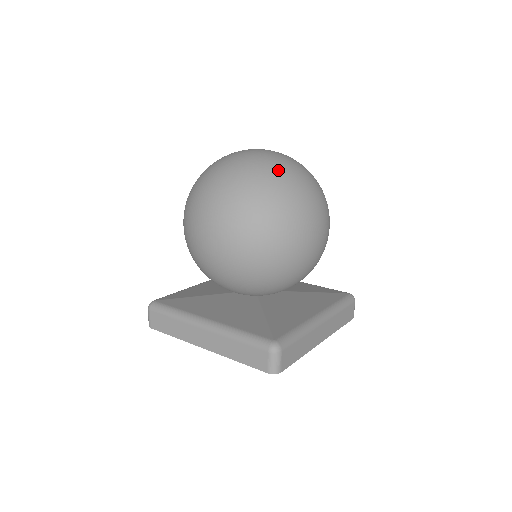
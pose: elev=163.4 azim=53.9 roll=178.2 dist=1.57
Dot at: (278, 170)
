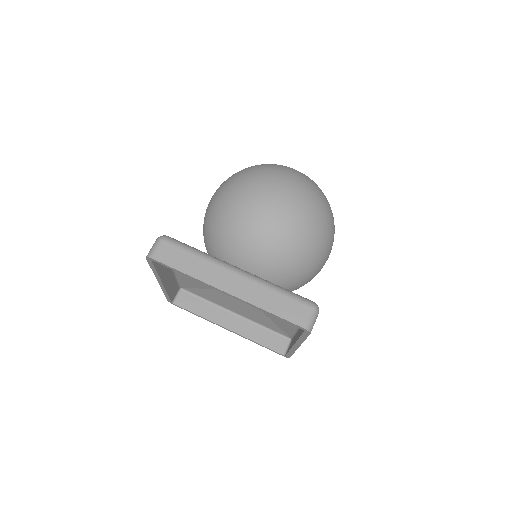
Dot at: occluded
